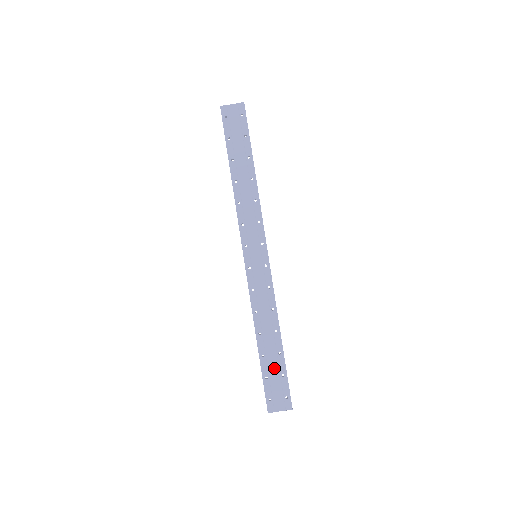
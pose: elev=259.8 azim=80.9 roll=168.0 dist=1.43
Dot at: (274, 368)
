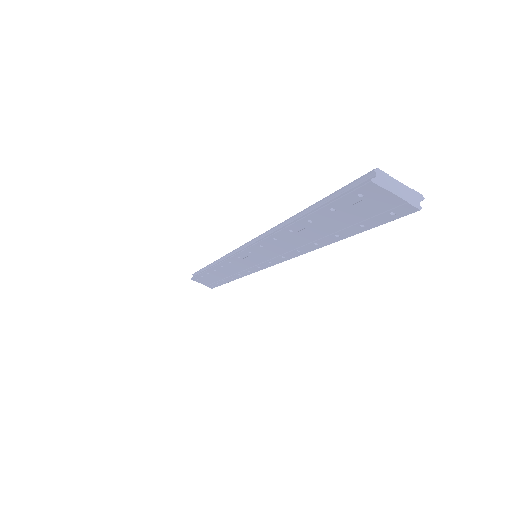
Dot at: (213, 279)
